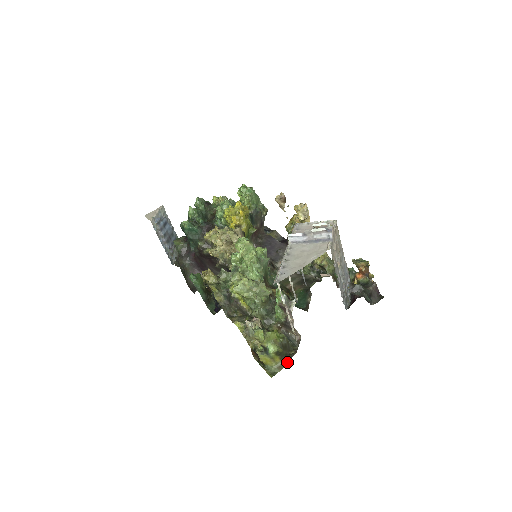
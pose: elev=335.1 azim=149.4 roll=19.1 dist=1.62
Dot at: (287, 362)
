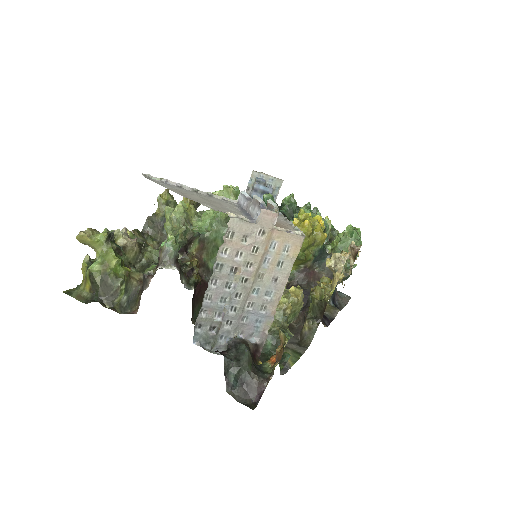
Dot at: (89, 301)
